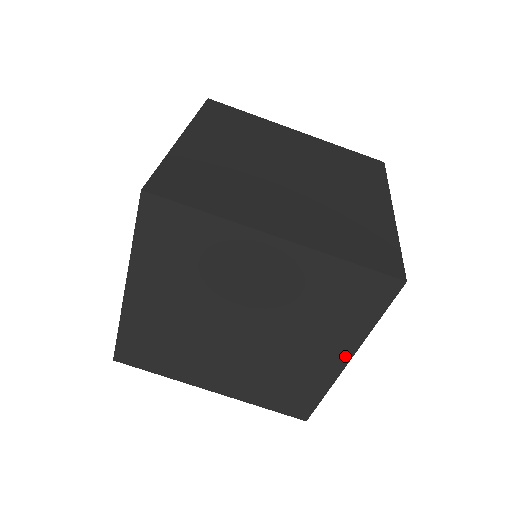
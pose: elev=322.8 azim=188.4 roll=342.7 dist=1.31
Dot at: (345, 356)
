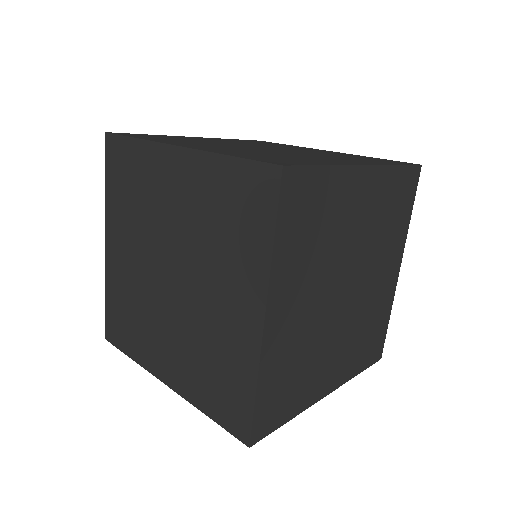
Dot at: (398, 263)
